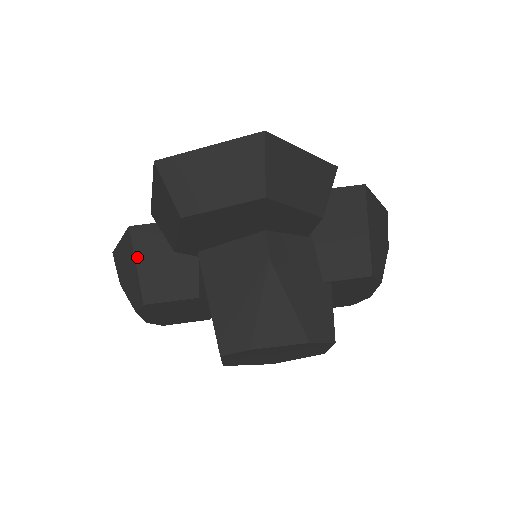
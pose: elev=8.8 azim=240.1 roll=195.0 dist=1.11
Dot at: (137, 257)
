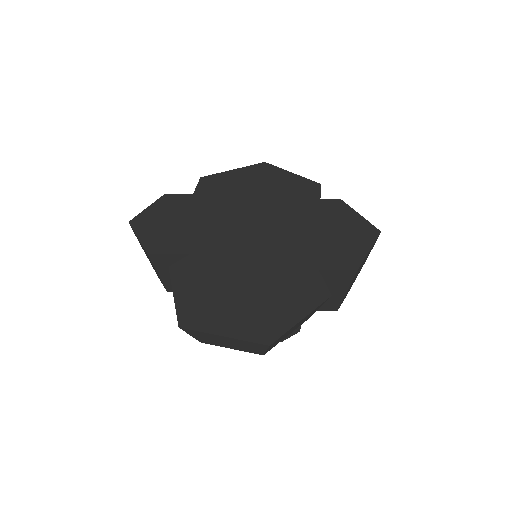
Dot at: (158, 271)
